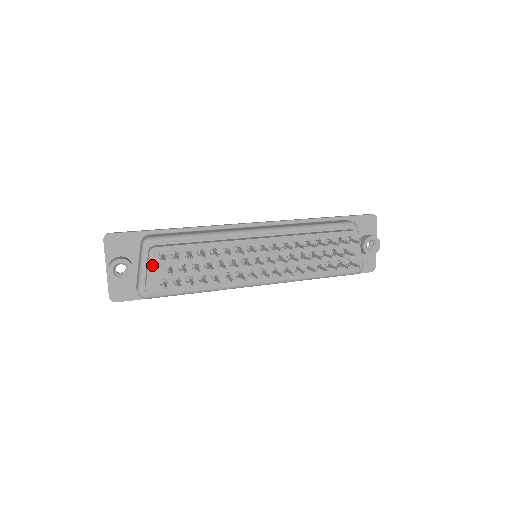
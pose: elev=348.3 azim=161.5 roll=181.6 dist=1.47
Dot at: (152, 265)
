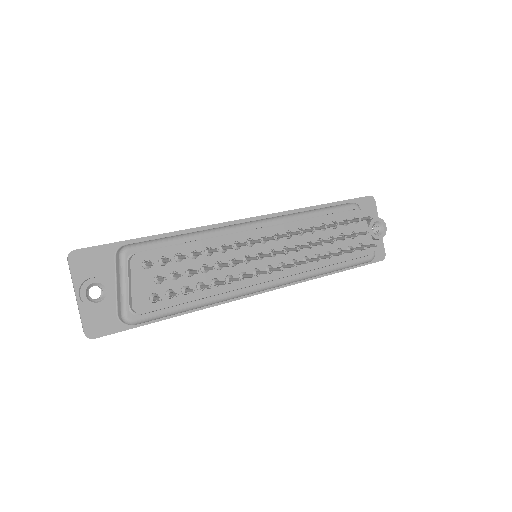
Dot at: (136, 277)
